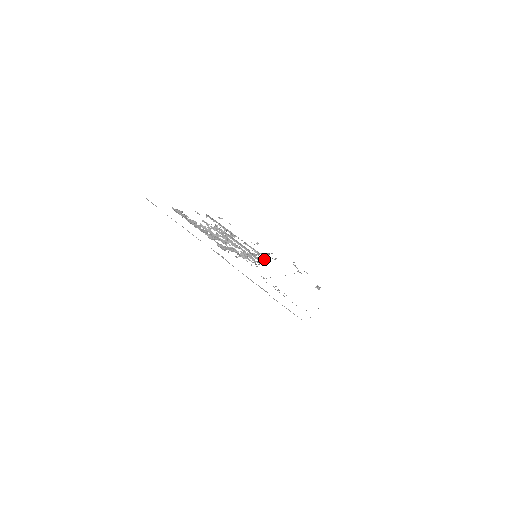
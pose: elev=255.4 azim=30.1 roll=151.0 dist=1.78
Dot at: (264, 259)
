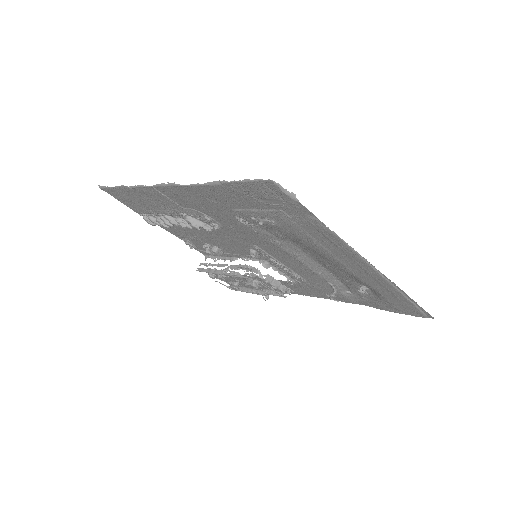
Dot at: (266, 254)
